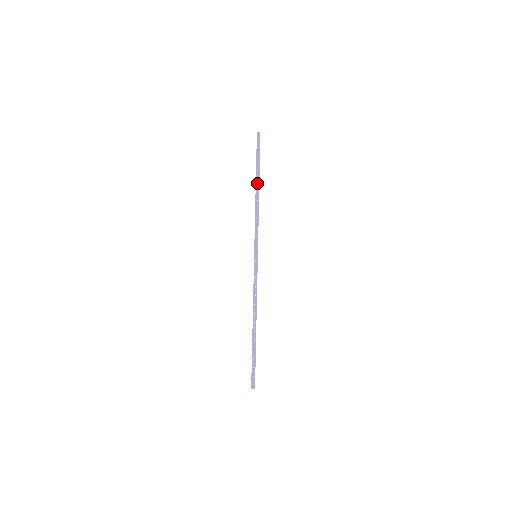
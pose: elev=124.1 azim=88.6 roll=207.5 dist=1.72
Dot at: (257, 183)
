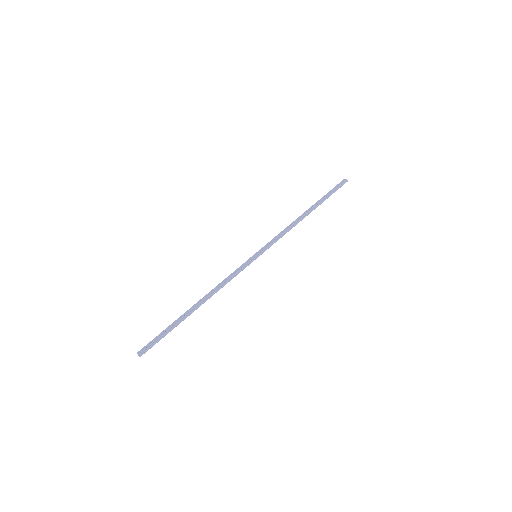
Dot at: (311, 210)
